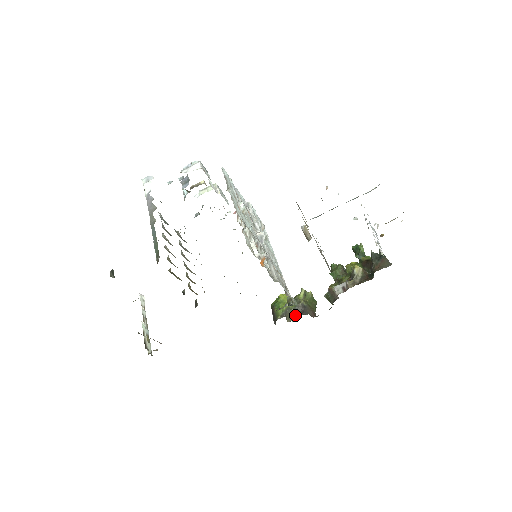
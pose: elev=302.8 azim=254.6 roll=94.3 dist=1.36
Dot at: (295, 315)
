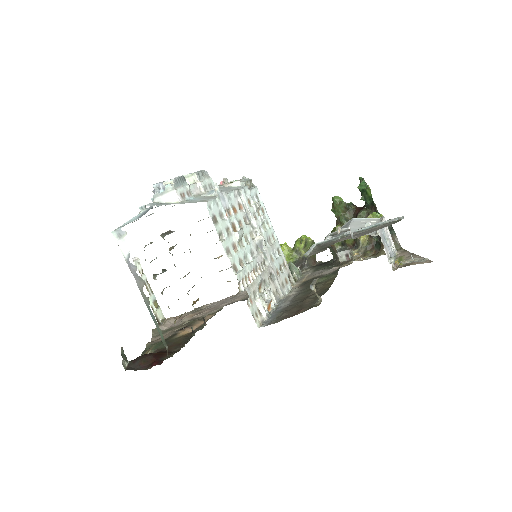
Dot at: occluded
